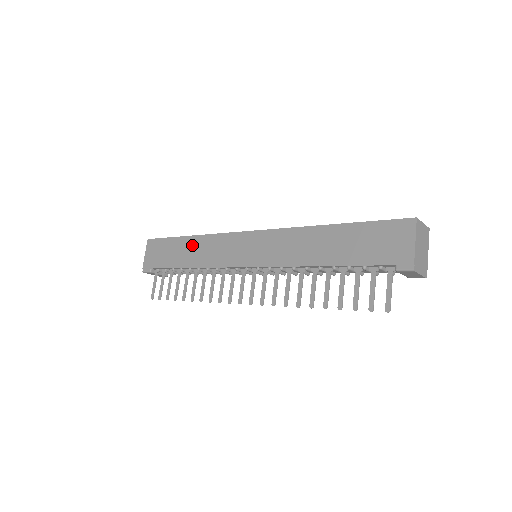
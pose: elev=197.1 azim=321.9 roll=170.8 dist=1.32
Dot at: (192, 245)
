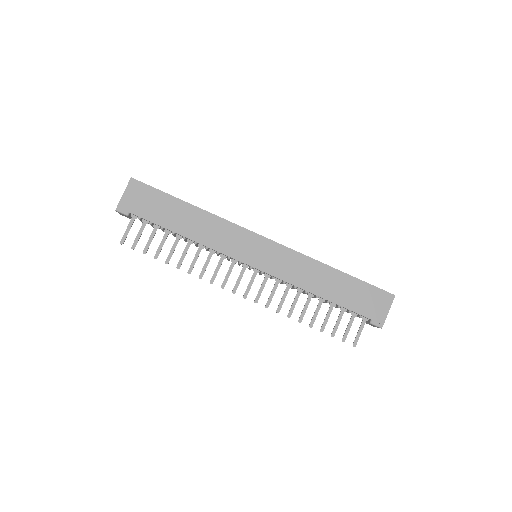
Dot at: (194, 216)
